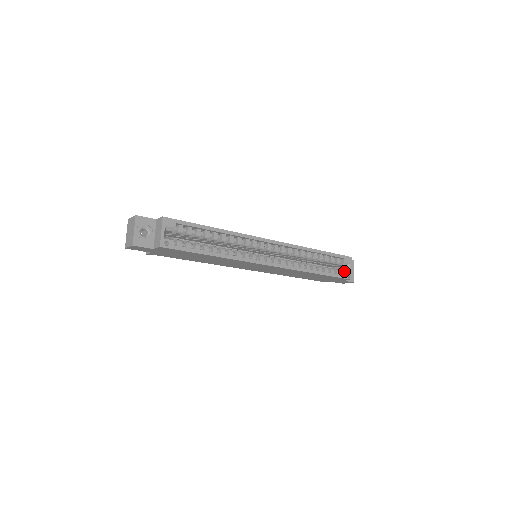
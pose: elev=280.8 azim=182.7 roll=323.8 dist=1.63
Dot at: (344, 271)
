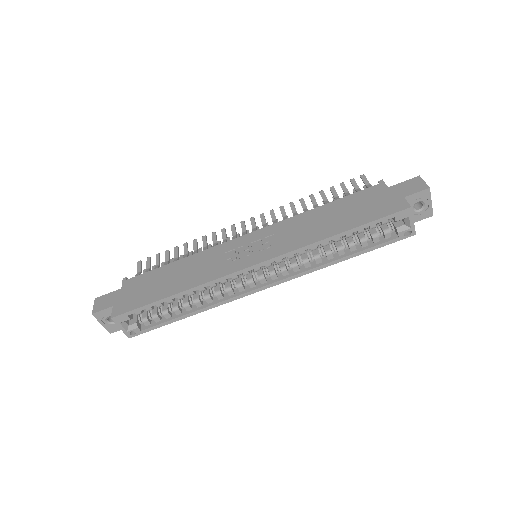
Dot at: (398, 231)
